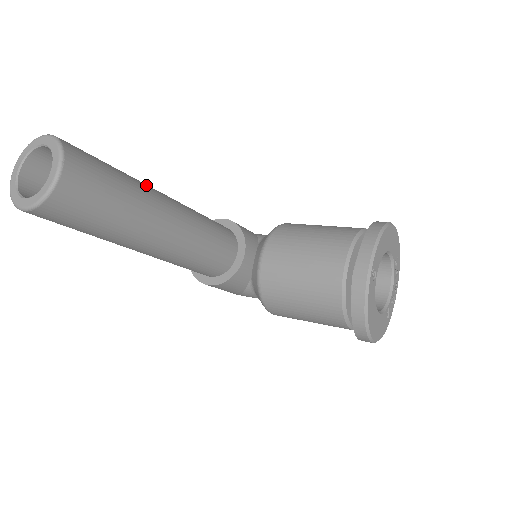
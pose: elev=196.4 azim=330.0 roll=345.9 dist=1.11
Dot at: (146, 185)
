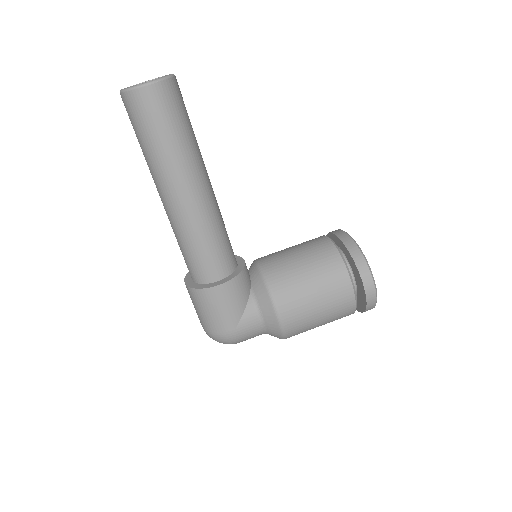
Dot at: occluded
